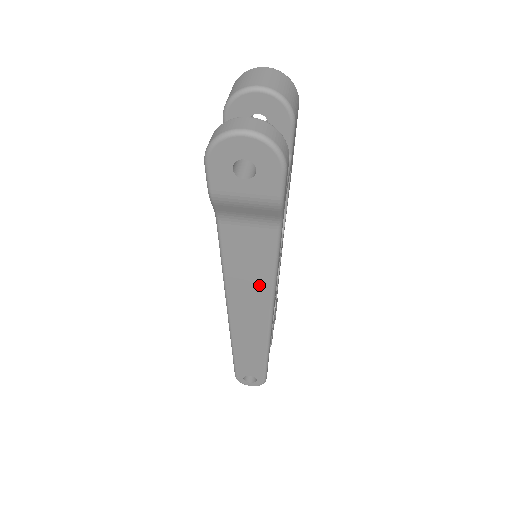
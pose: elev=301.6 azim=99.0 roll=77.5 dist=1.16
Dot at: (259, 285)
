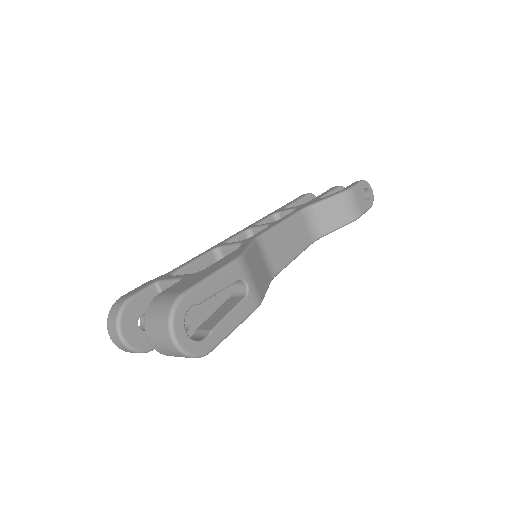
Dot at: occluded
